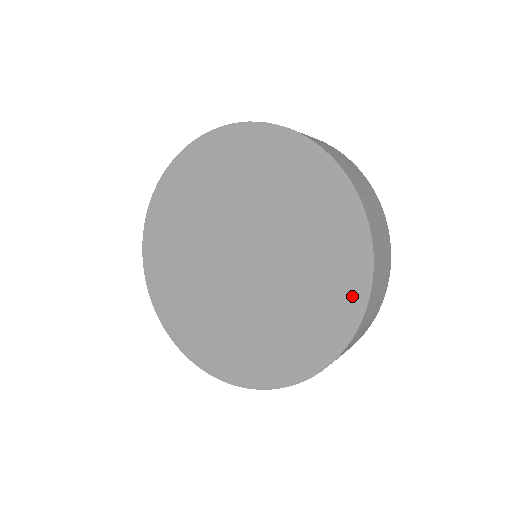
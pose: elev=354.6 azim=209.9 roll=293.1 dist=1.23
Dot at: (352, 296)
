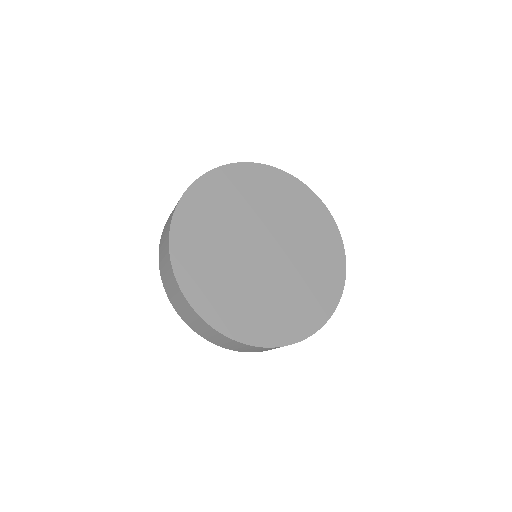
Dot at: (338, 267)
